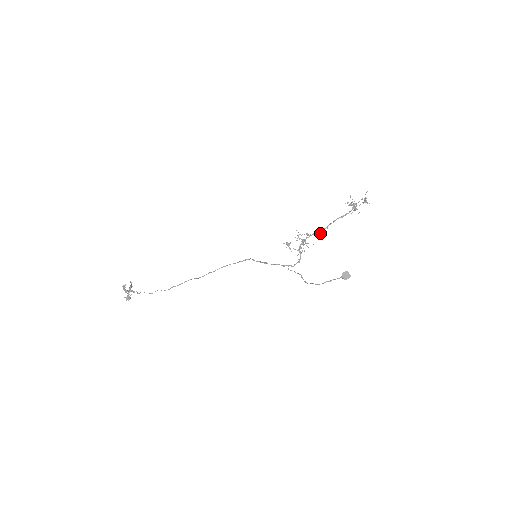
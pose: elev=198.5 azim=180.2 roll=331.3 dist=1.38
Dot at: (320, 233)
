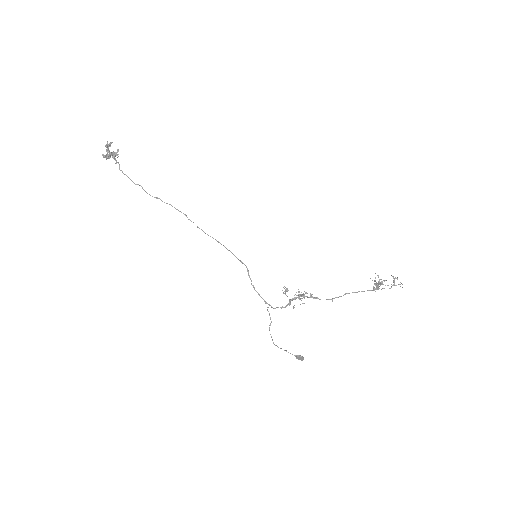
Dot at: occluded
